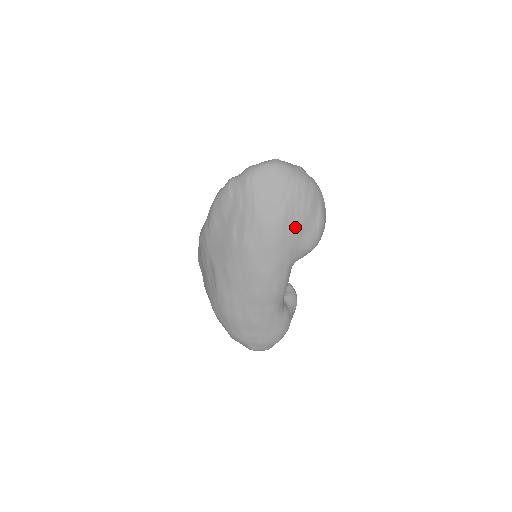
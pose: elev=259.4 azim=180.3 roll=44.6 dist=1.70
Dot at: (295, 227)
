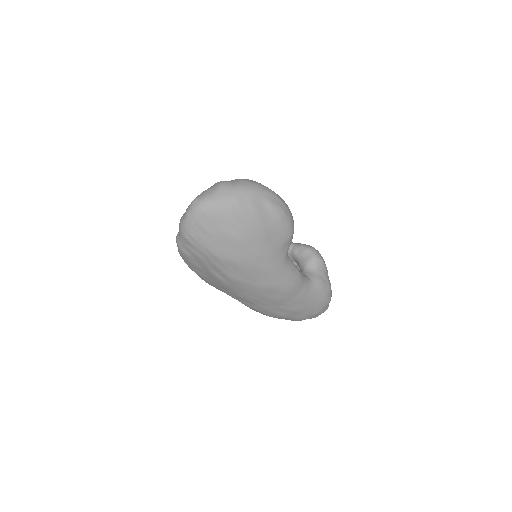
Dot at: (260, 240)
